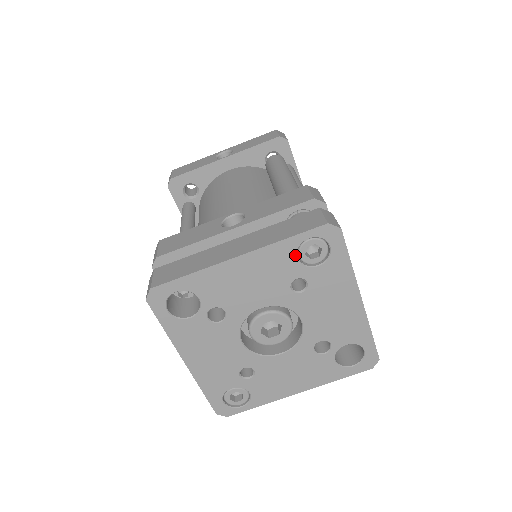
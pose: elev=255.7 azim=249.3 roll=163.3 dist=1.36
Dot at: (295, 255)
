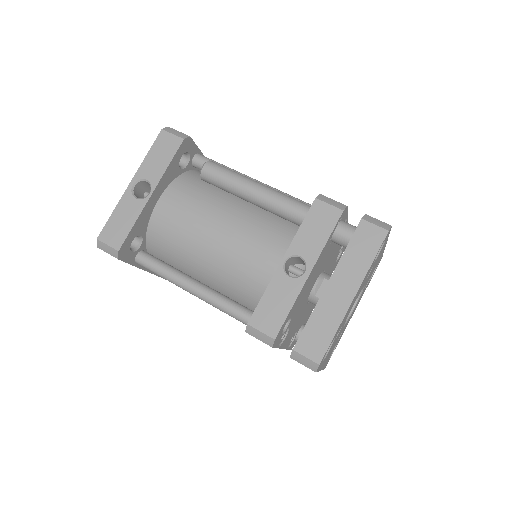
Dot at: (373, 262)
